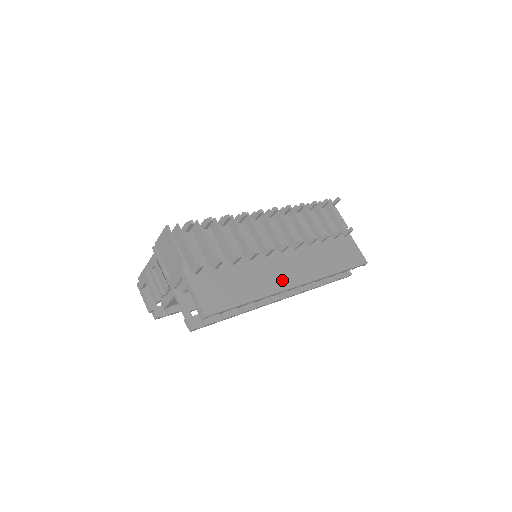
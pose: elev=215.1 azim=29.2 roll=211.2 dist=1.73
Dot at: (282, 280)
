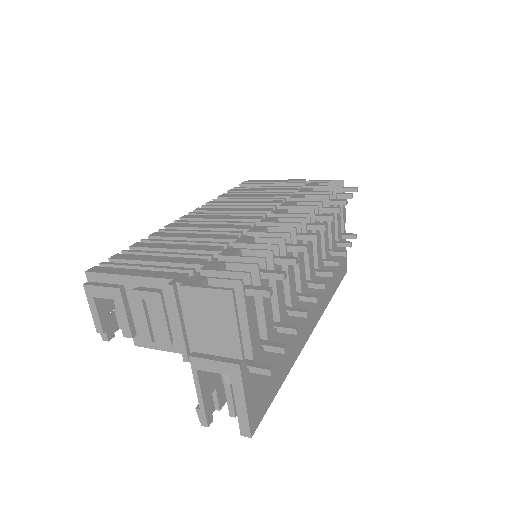
Dot at: (304, 332)
